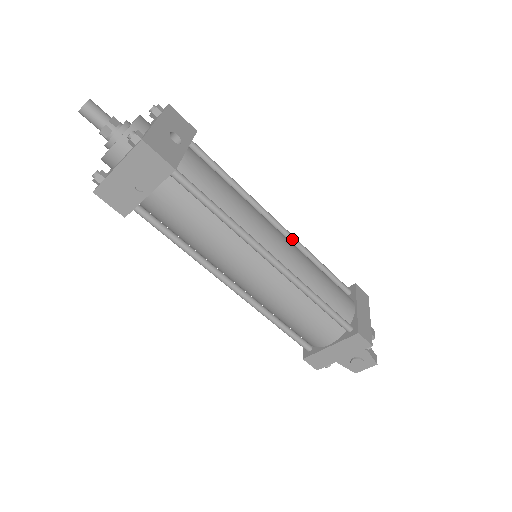
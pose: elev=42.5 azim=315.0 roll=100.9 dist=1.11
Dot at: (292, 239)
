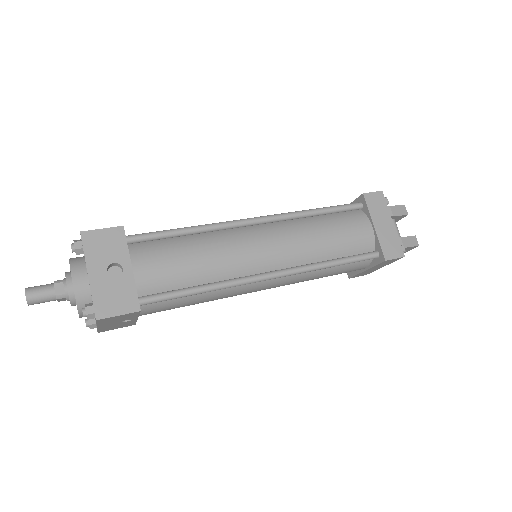
Dot at: (277, 220)
